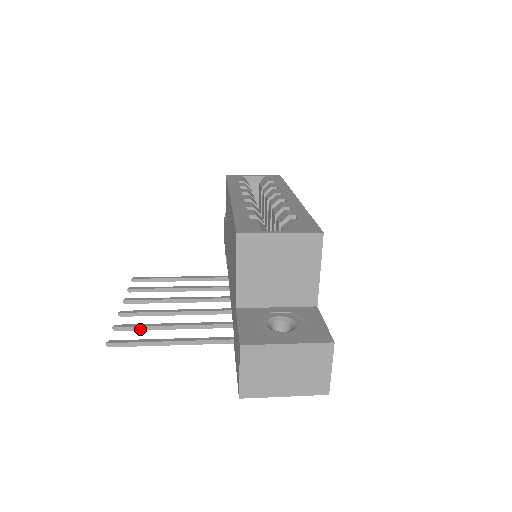
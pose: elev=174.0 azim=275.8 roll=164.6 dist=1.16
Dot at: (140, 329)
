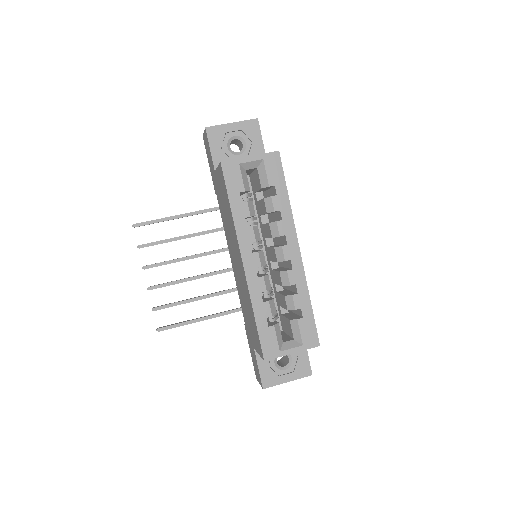
Dot at: (172, 306)
